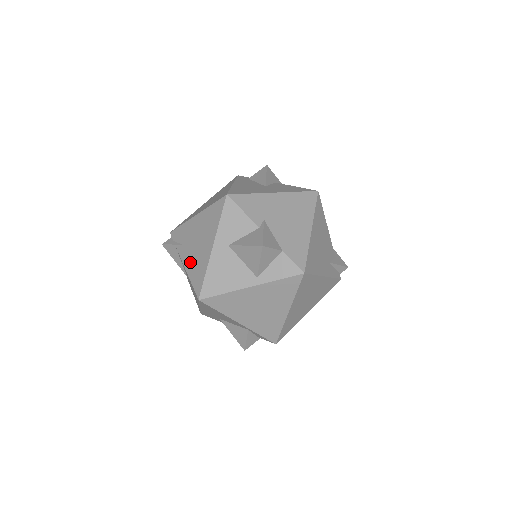
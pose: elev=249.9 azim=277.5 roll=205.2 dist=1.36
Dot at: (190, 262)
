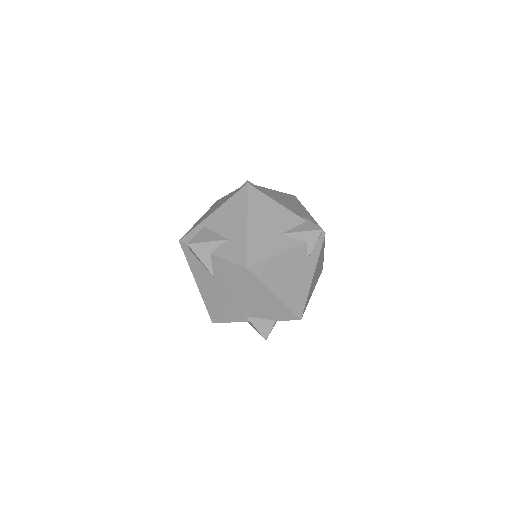
Dot at: occluded
